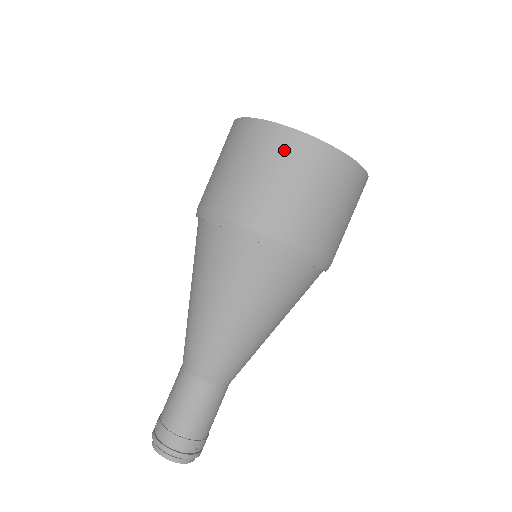
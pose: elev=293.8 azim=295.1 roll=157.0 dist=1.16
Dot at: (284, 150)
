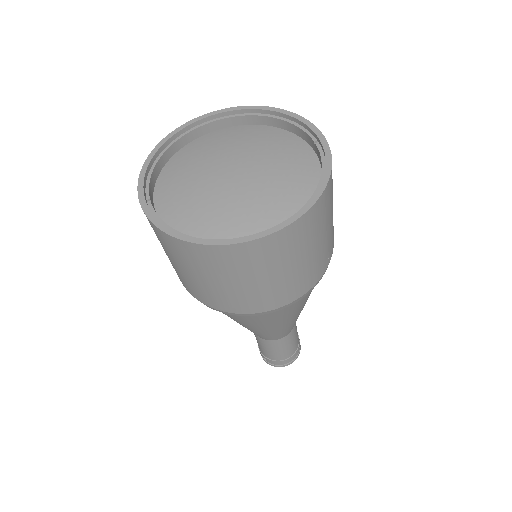
Dot at: (267, 255)
